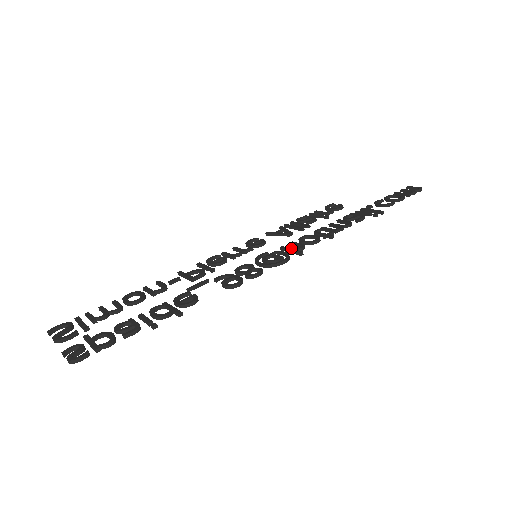
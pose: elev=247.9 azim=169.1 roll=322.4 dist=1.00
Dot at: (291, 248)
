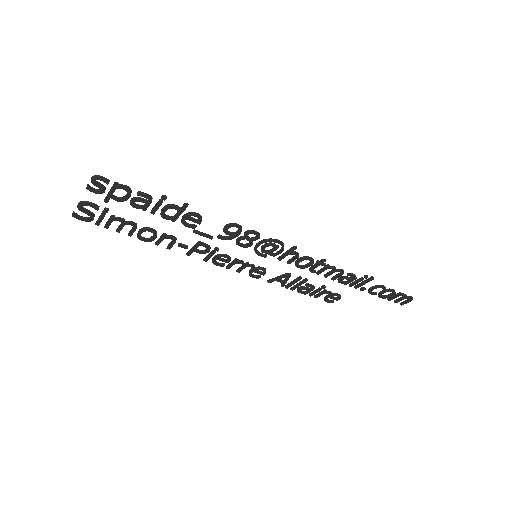
Dot at: (287, 253)
